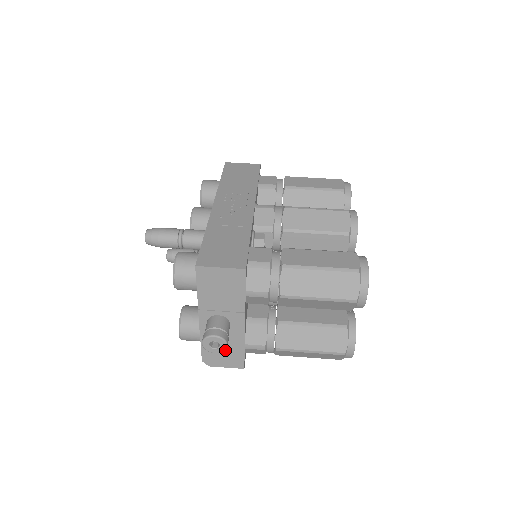
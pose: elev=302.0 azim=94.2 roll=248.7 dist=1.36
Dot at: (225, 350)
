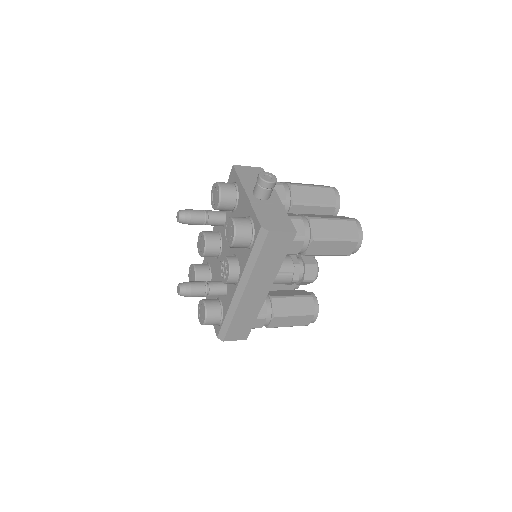
Dot at: (275, 217)
